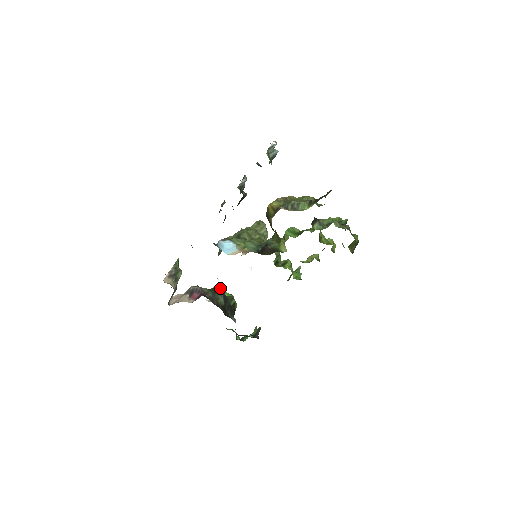
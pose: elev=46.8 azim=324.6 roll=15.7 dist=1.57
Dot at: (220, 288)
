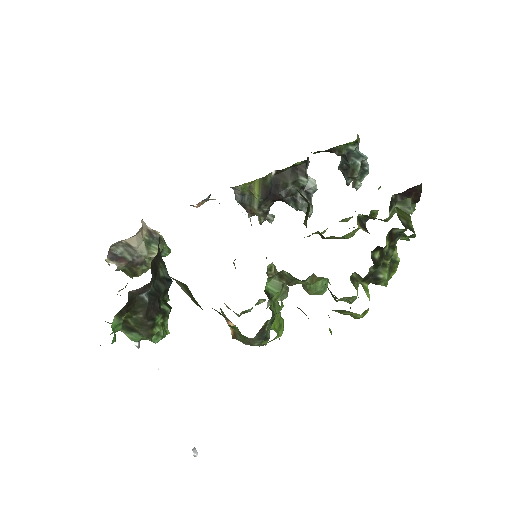
Dot at: occluded
